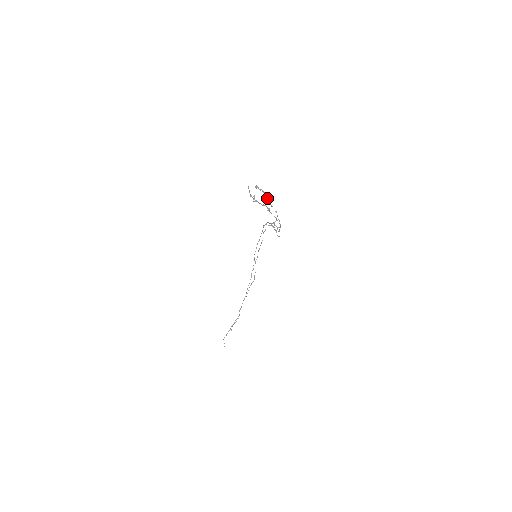
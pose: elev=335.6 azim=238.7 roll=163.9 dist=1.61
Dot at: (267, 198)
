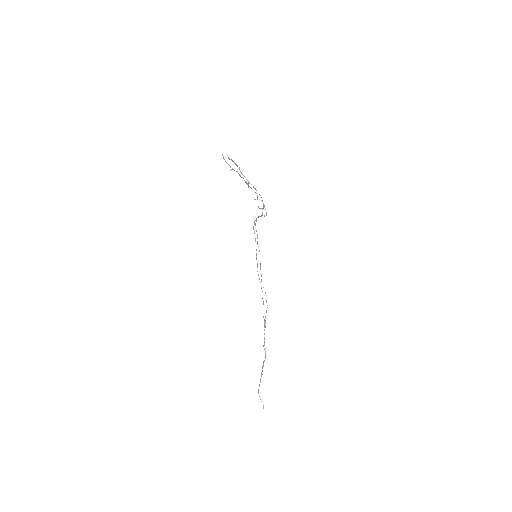
Dot at: (242, 174)
